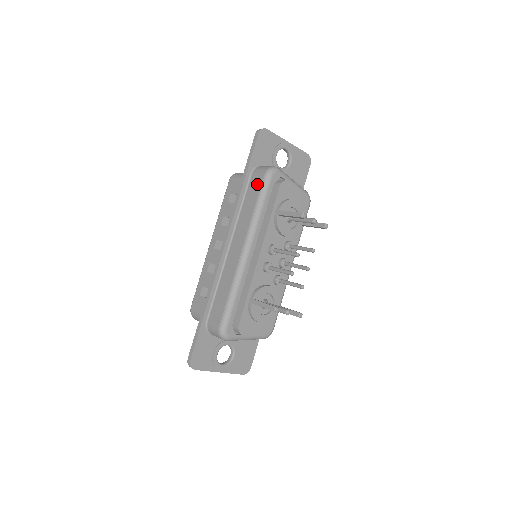
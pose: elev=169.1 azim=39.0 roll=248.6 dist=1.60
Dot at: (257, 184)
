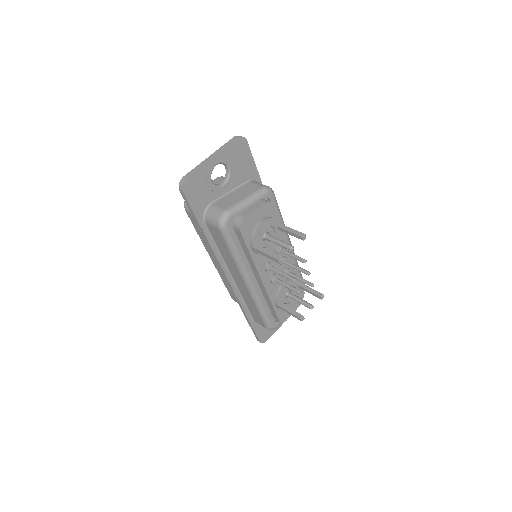
Dot at: (218, 236)
